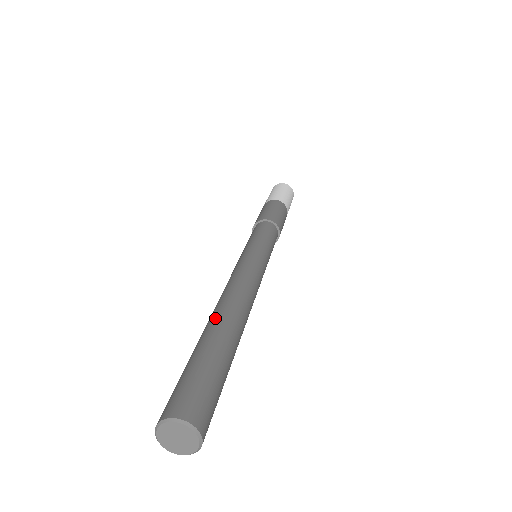
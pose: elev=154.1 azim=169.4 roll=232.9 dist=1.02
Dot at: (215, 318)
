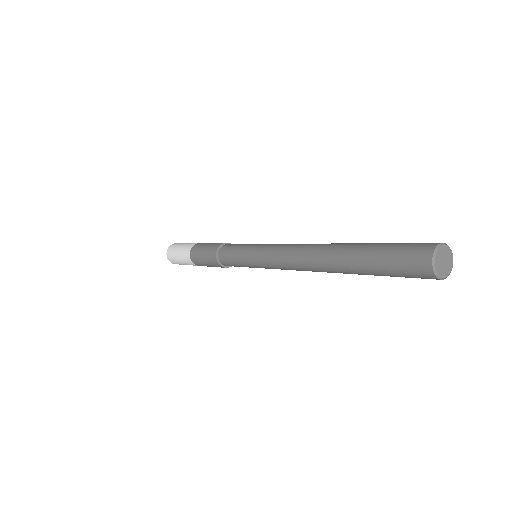
Dot at: (346, 243)
